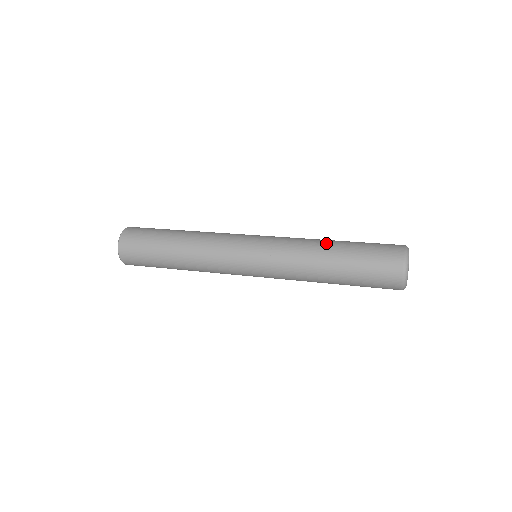
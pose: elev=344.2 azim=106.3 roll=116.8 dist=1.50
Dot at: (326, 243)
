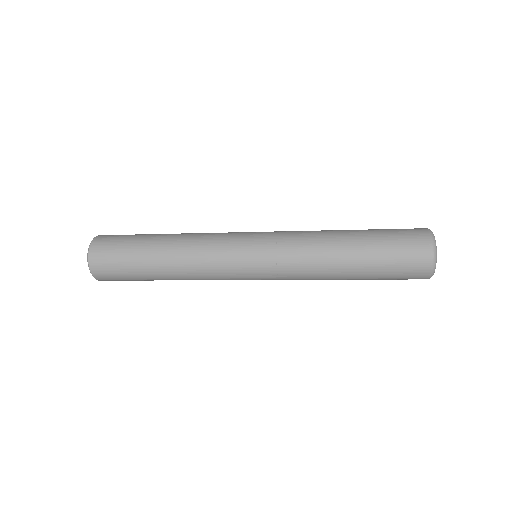
Dot at: occluded
